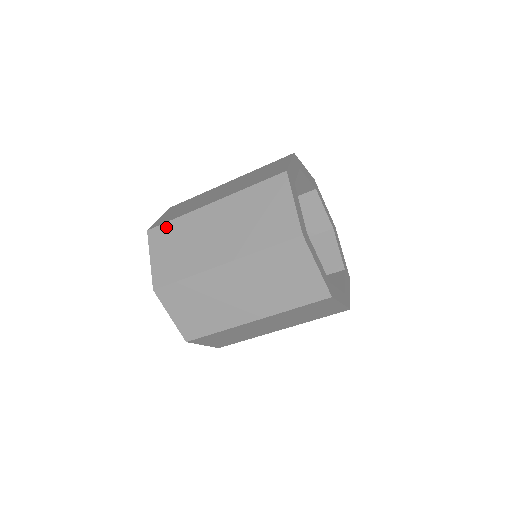
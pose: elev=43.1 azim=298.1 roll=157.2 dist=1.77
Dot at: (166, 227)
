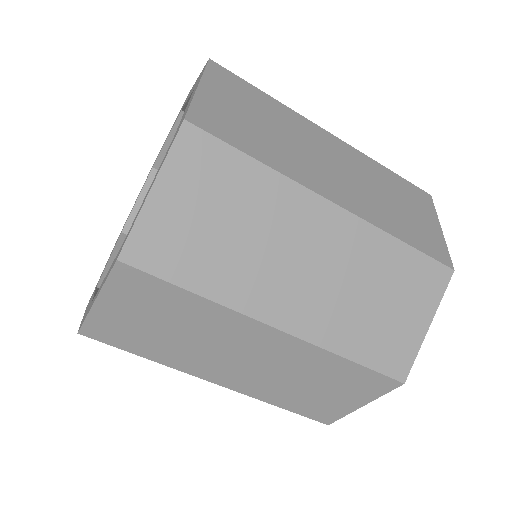
Dot at: occluded
